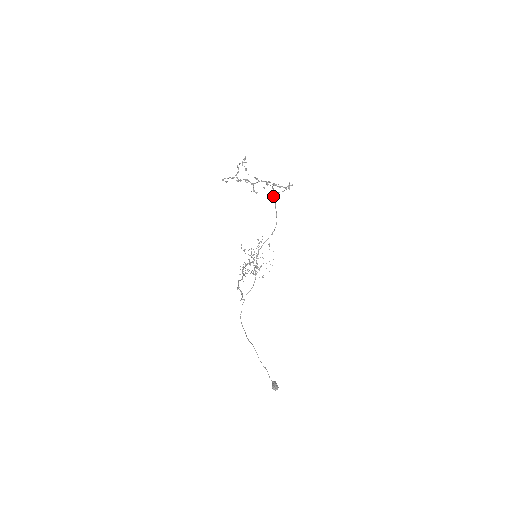
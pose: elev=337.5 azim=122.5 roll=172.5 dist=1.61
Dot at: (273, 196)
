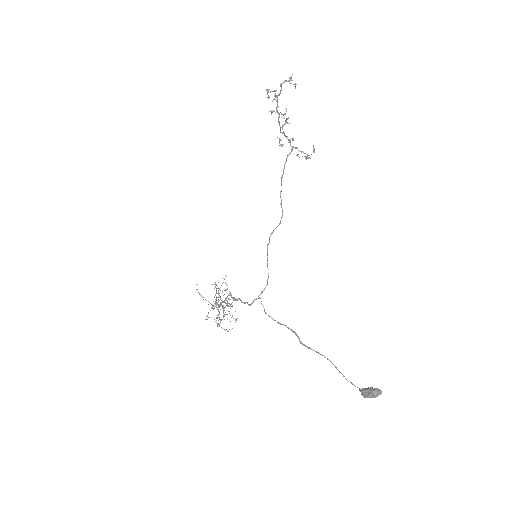
Dot at: (282, 174)
